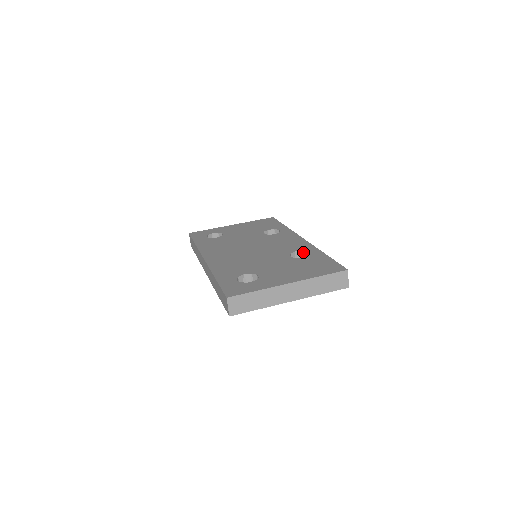
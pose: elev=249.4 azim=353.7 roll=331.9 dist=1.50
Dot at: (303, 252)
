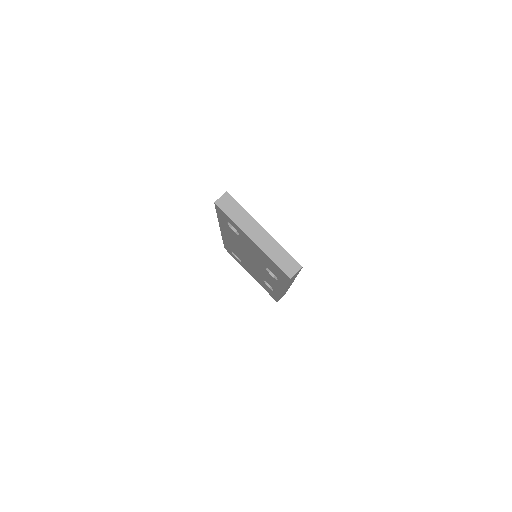
Dot at: occluded
